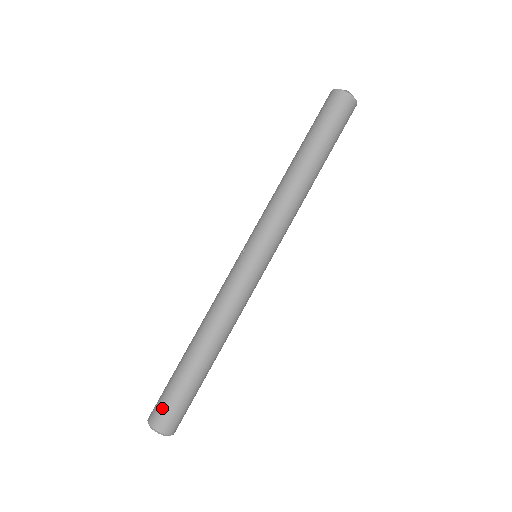
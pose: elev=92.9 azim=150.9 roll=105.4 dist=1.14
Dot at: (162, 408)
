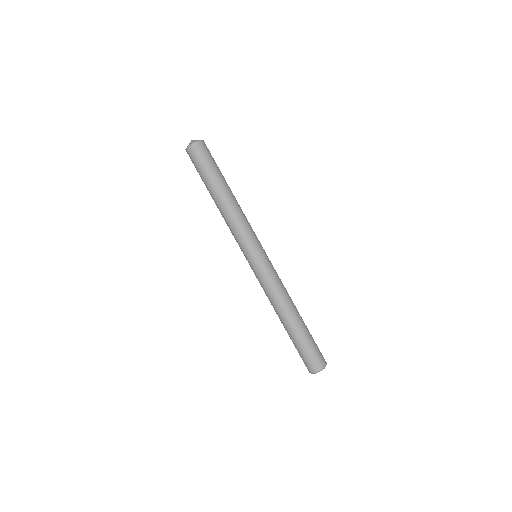
Dot at: (307, 361)
